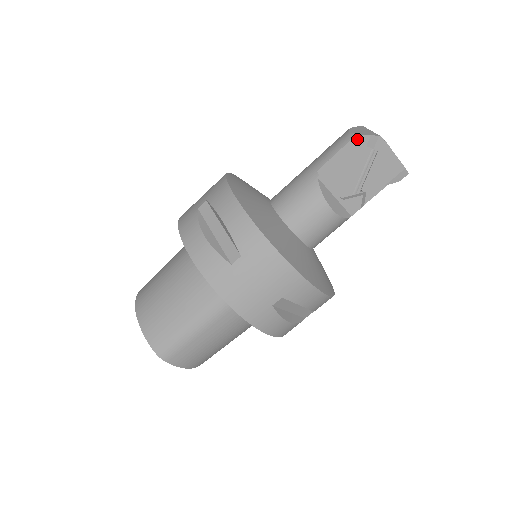
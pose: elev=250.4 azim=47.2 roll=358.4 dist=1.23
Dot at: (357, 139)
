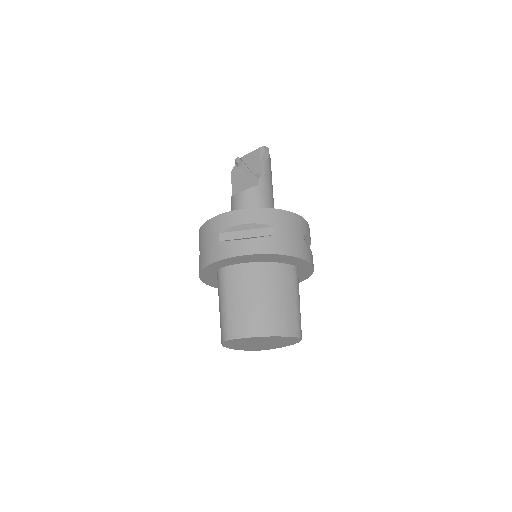
Dot at: (233, 172)
